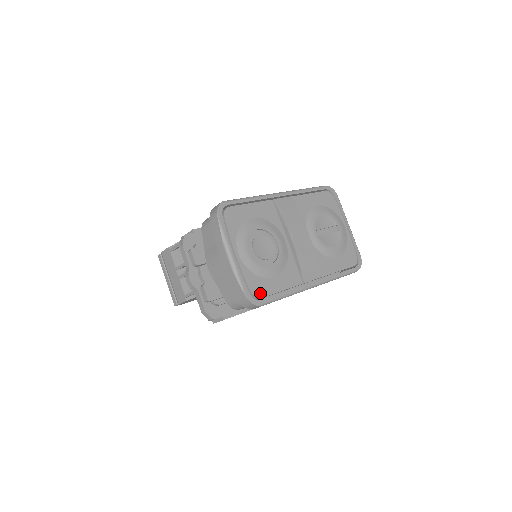
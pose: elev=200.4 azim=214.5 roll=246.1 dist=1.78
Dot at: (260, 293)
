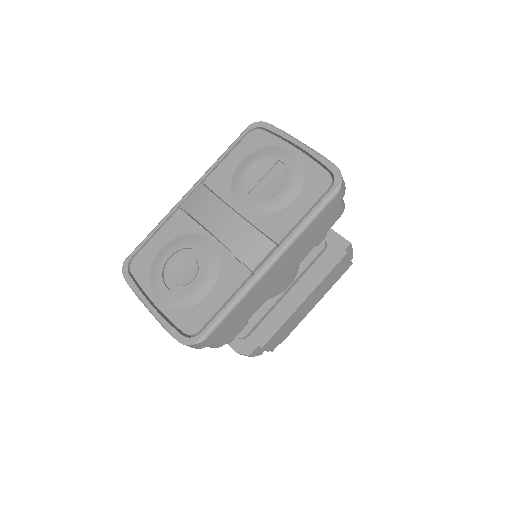
Dot at: (196, 326)
